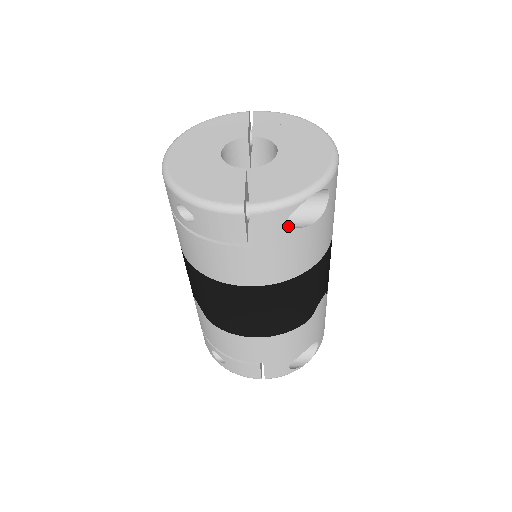
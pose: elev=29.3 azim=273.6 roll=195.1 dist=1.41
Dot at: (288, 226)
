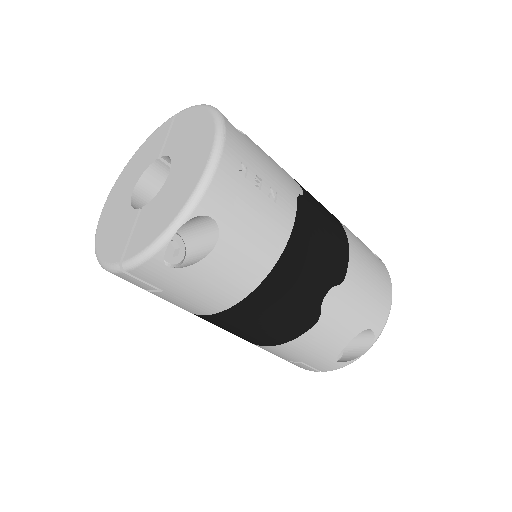
Dot at: (174, 269)
